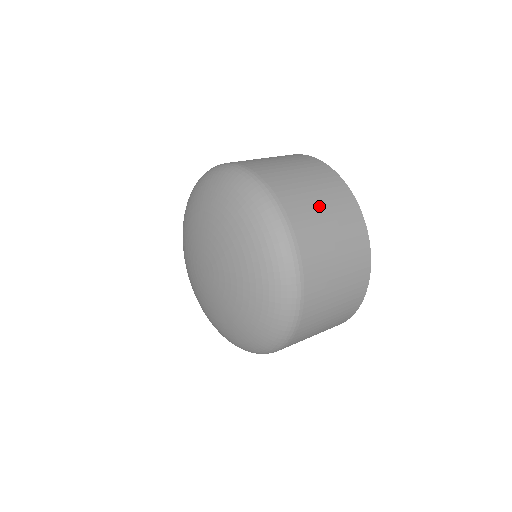
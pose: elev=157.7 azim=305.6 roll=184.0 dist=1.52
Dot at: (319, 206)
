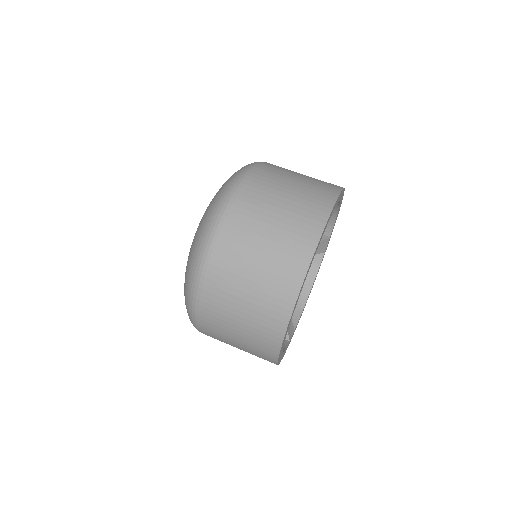
Dot at: (261, 240)
